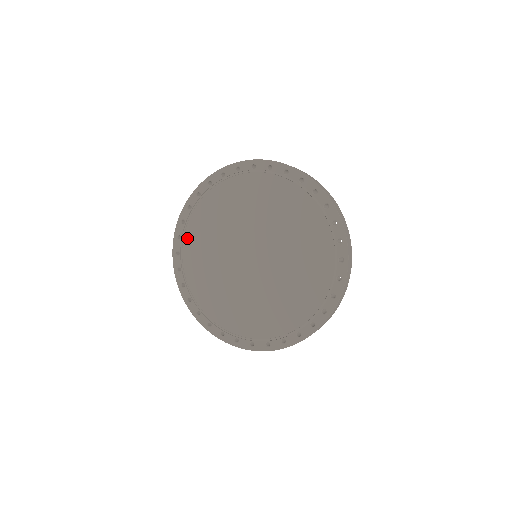
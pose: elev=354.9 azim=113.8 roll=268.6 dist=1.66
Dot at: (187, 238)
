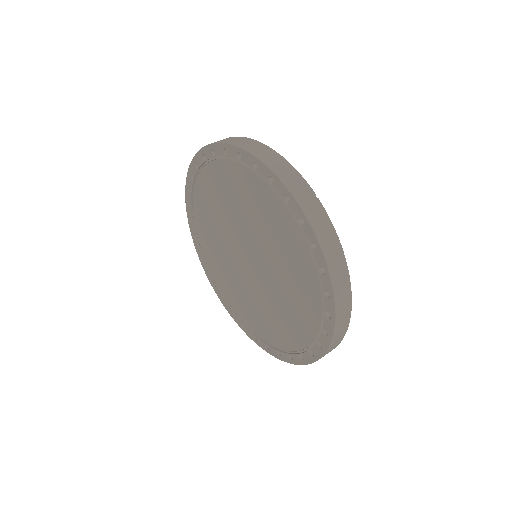
Dot at: (217, 281)
